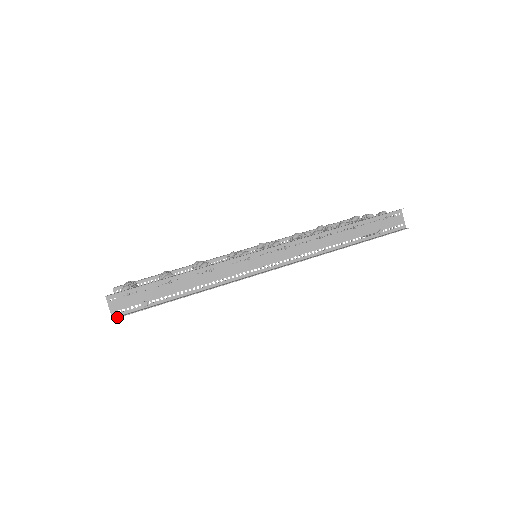
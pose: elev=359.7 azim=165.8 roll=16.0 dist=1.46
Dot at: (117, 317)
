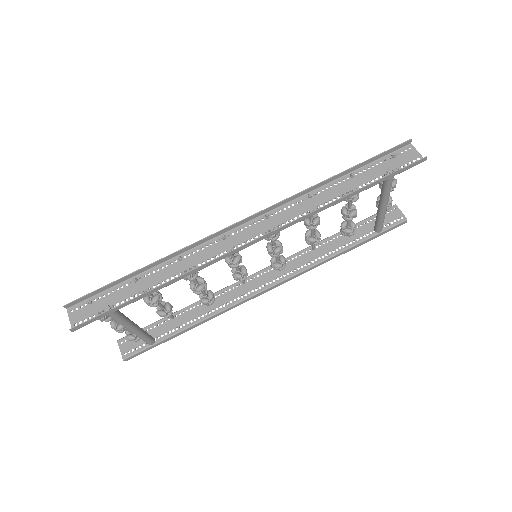
Dot at: (75, 326)
